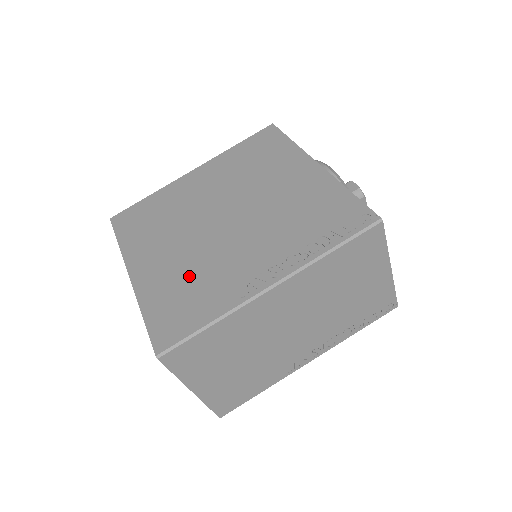
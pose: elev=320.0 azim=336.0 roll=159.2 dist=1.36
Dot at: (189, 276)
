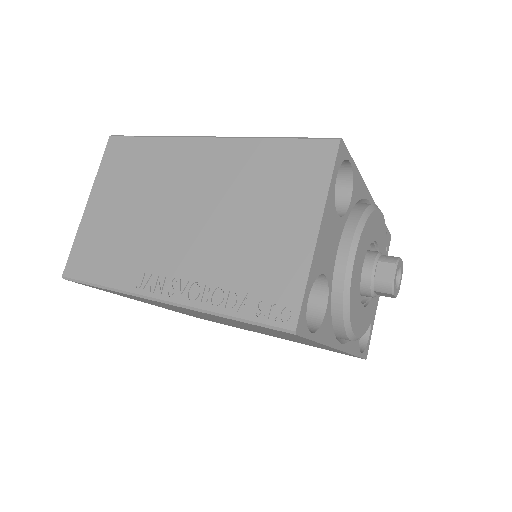
Dot at: occluded
